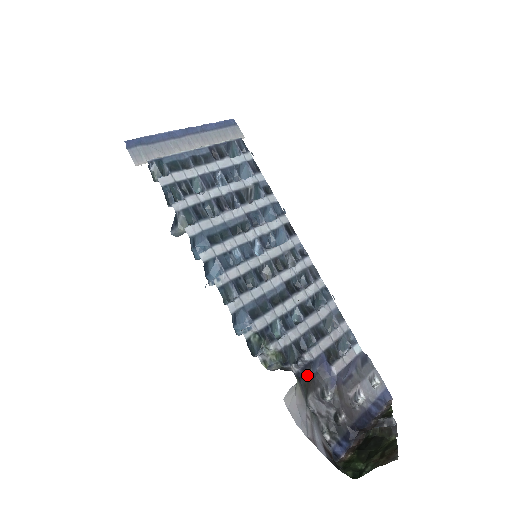
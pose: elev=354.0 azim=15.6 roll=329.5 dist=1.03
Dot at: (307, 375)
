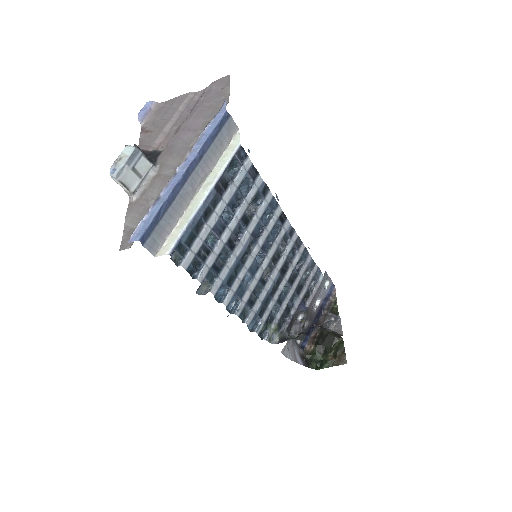
Dot at: (291, 321)
